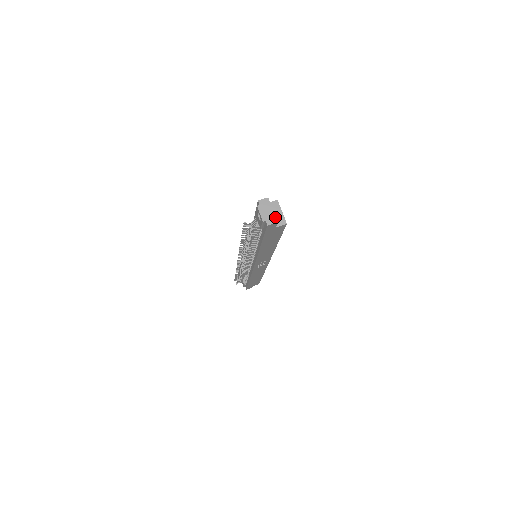
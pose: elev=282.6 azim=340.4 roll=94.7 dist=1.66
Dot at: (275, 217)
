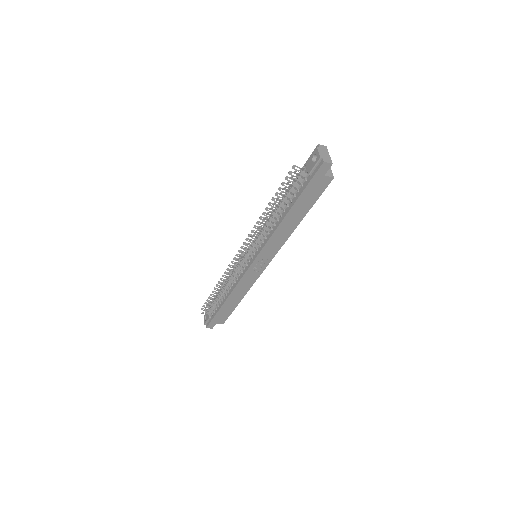
Dot at: (331, 160)
